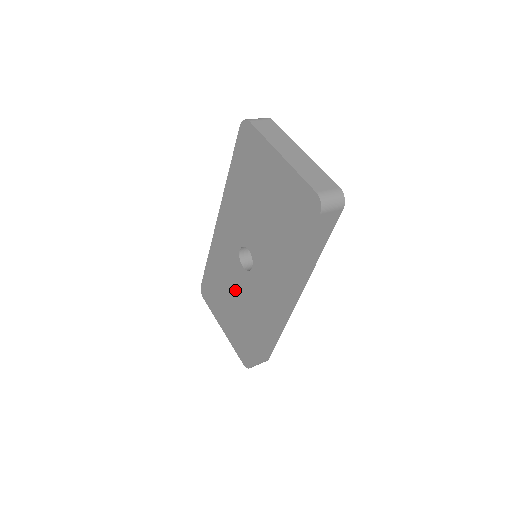
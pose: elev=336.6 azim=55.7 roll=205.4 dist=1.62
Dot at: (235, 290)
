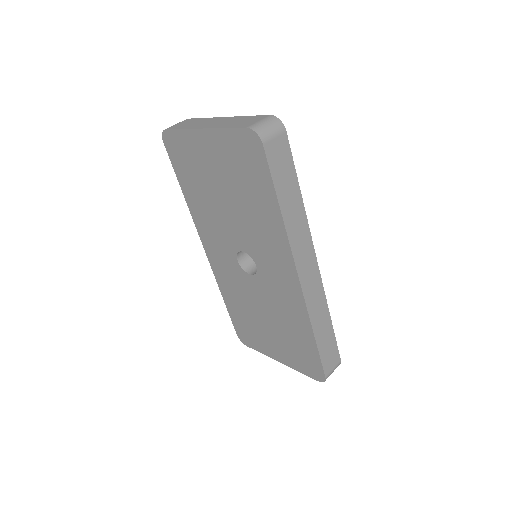
Dot at: (260, 306)
